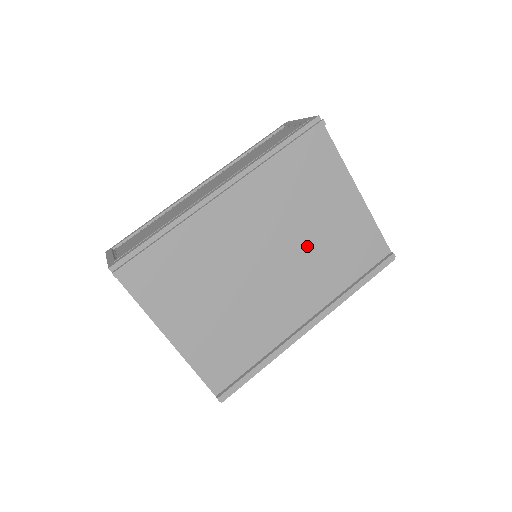
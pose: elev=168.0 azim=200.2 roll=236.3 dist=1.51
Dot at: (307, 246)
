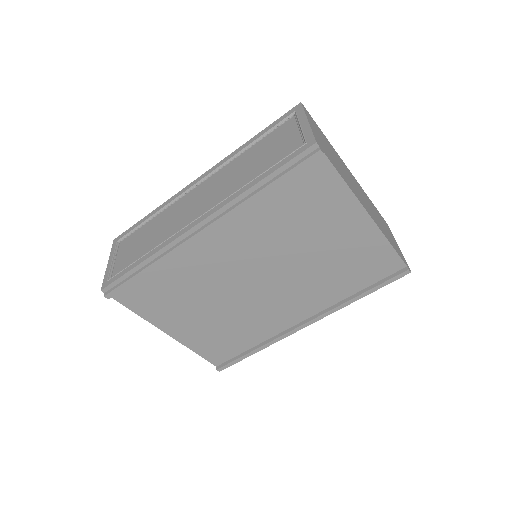
Dot at: (302, 266)
